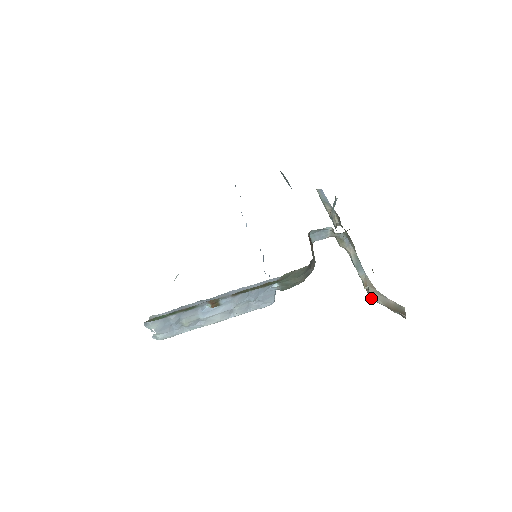
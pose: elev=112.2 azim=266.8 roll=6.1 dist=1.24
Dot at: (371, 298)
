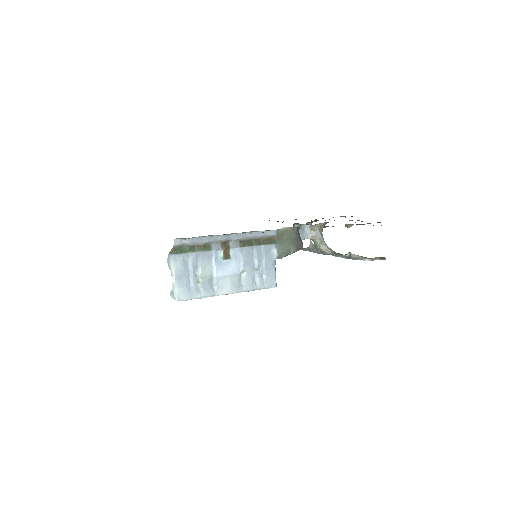
Dot at: (354, 258)
